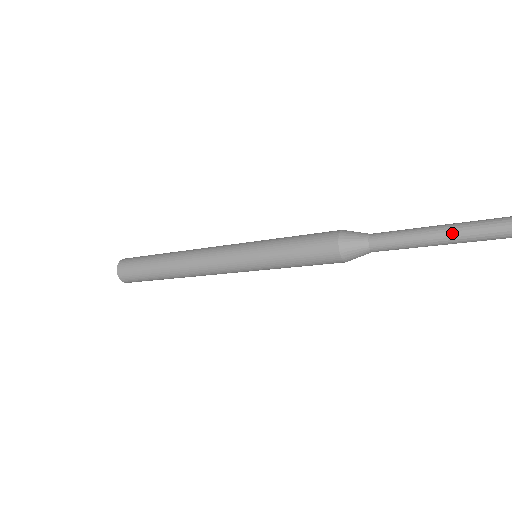
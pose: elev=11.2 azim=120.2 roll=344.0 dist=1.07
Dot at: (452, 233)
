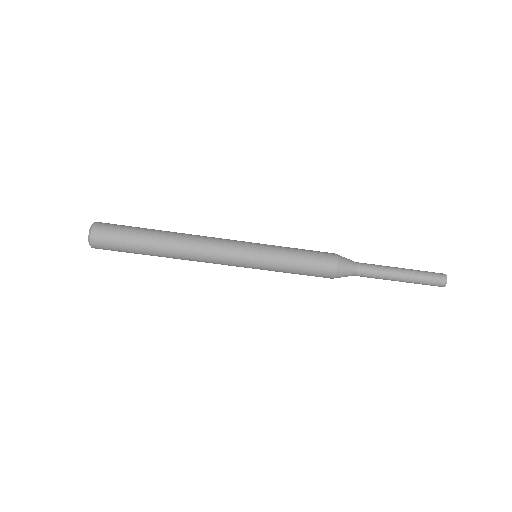
Dot at: (411, 273)
